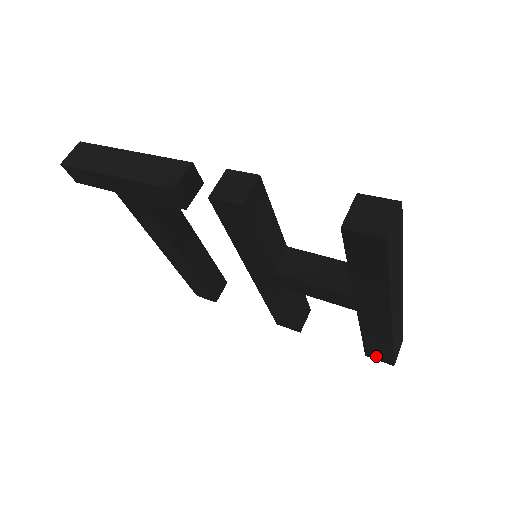
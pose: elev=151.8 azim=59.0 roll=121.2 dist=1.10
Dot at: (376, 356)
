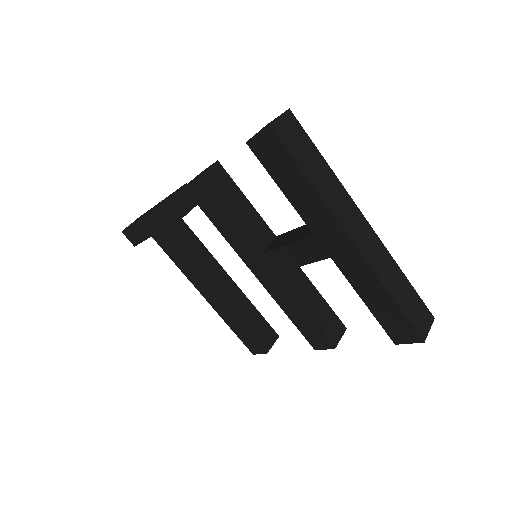
Dot at: (400, 335)
